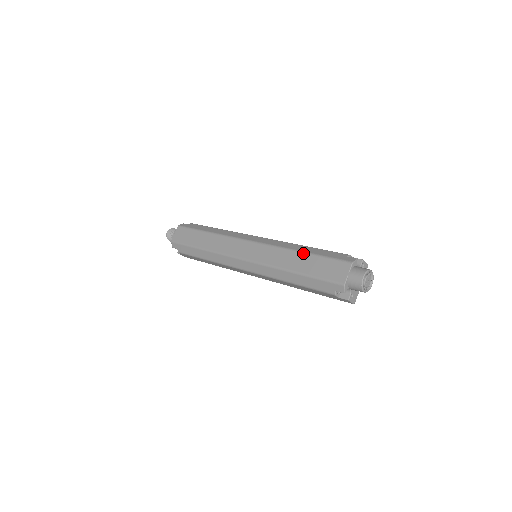
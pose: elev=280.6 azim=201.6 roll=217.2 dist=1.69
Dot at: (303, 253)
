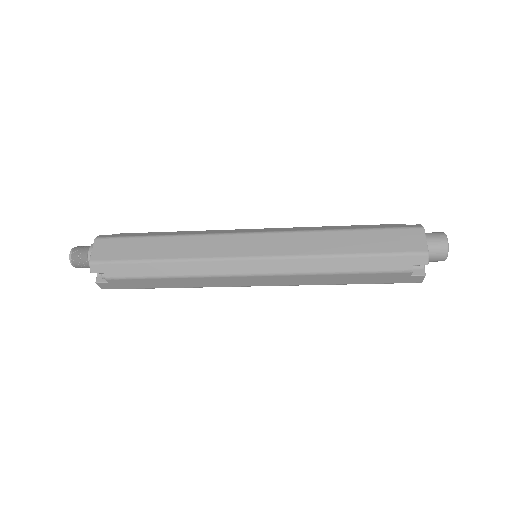
Dot at: (349, 230)
